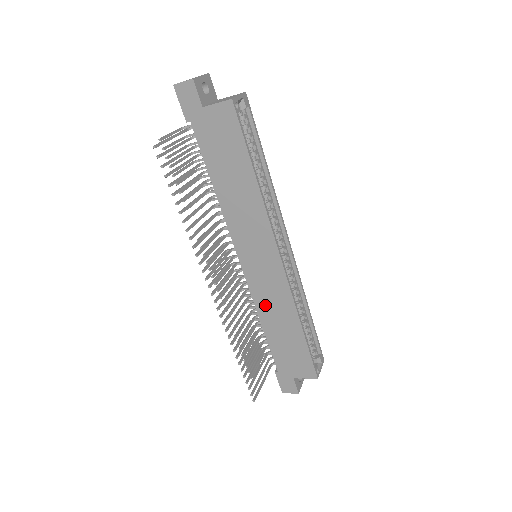
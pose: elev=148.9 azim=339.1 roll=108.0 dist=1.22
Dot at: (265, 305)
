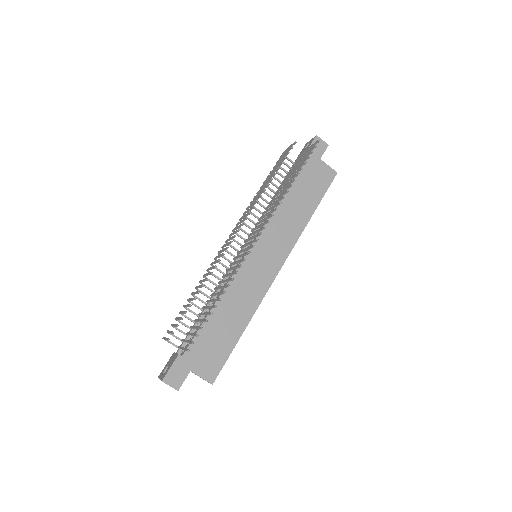
Dot at: (235, 291)
